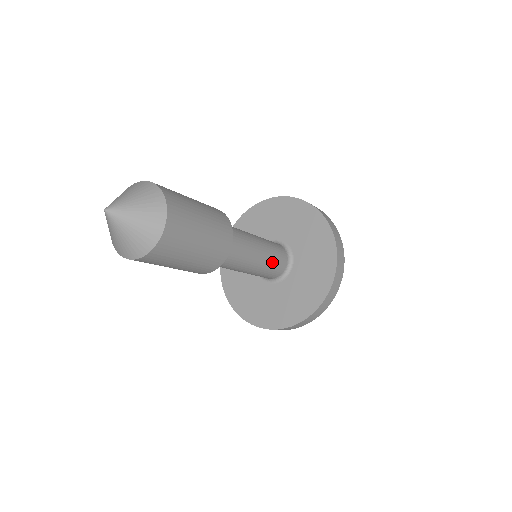
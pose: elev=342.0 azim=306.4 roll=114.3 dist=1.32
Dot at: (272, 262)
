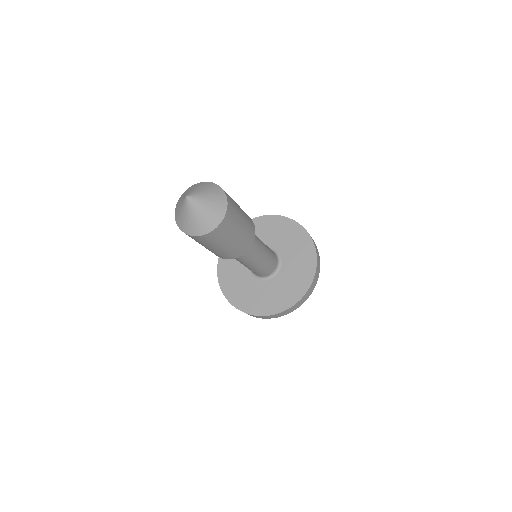
Dot at: (270, 255)
